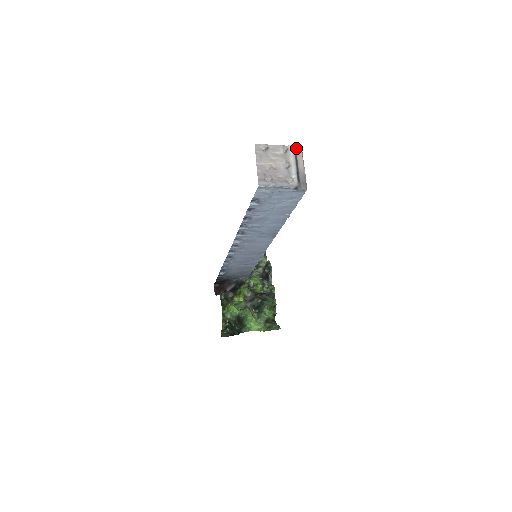
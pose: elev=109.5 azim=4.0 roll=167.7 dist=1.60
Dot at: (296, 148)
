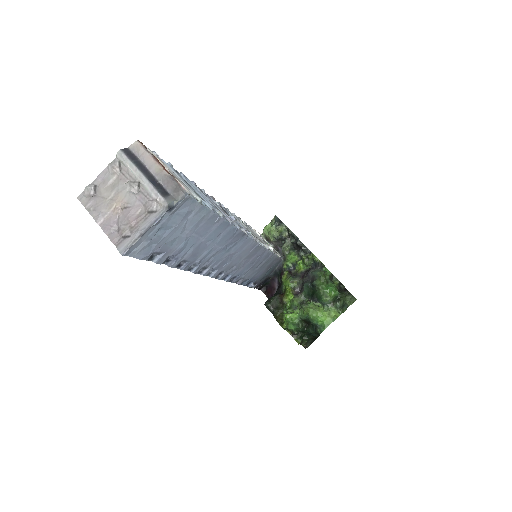
Dot at: (130, 148)
